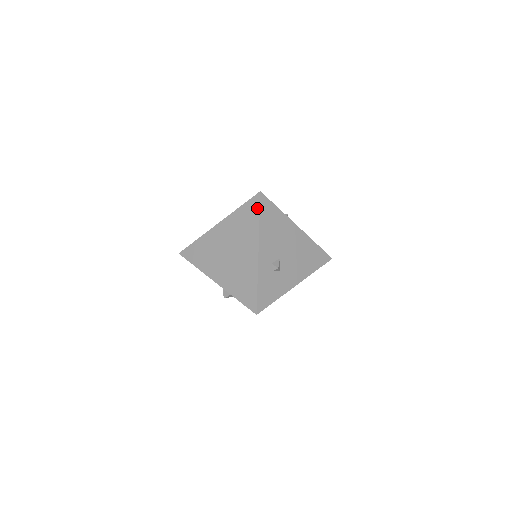
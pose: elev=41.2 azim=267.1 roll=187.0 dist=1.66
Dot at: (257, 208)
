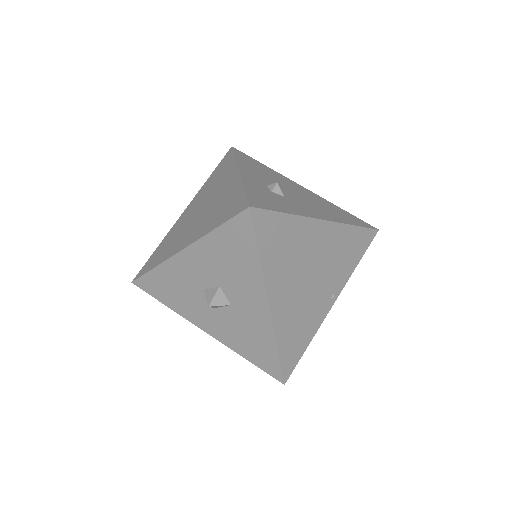
Dot at: (230, 155)
